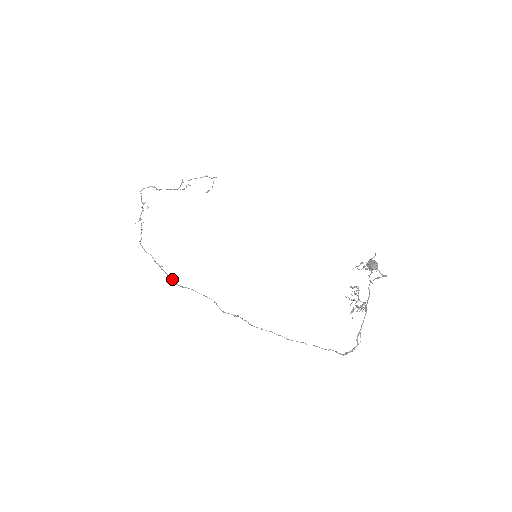
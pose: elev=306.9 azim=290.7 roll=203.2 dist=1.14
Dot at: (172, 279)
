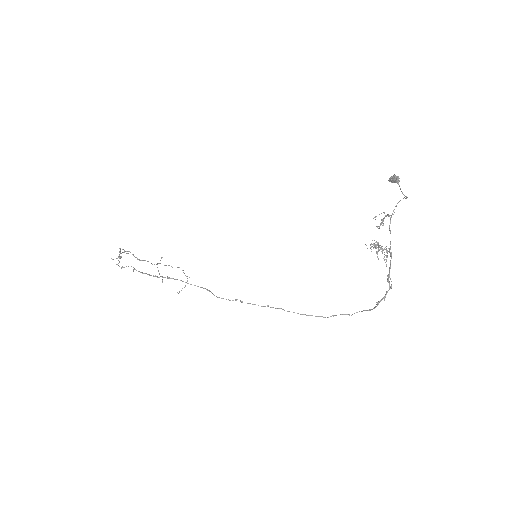
Dot at: occluded
